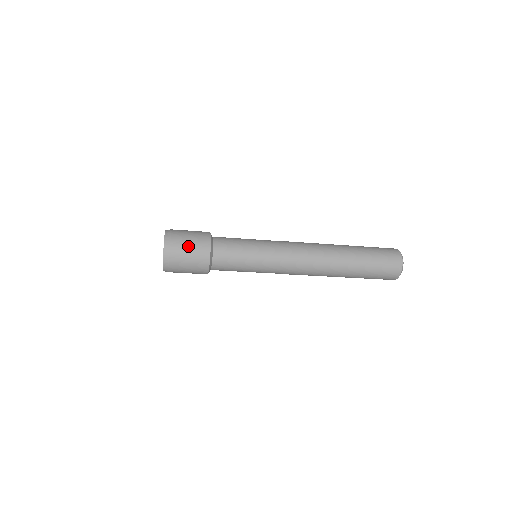
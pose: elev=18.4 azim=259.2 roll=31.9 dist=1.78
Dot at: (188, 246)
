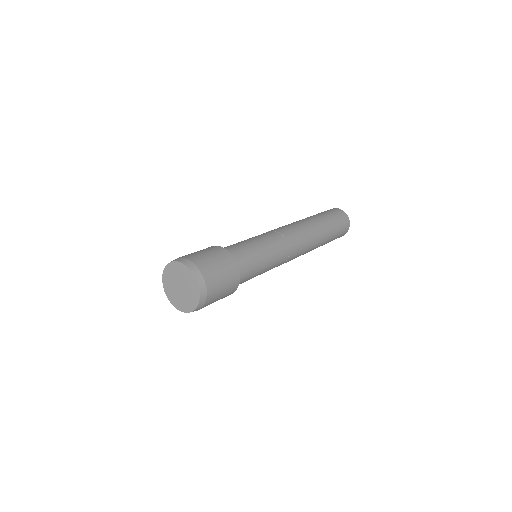
Dot at: occluded
